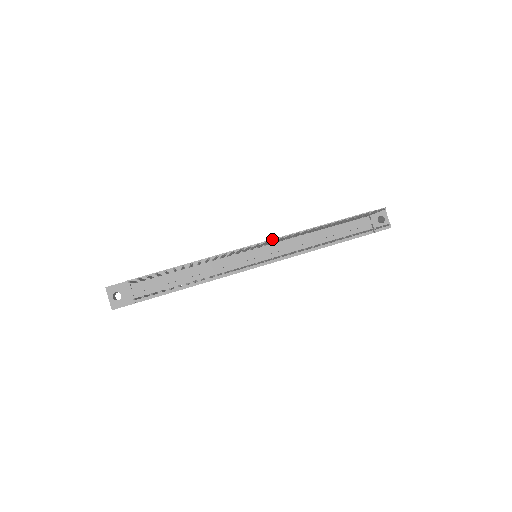
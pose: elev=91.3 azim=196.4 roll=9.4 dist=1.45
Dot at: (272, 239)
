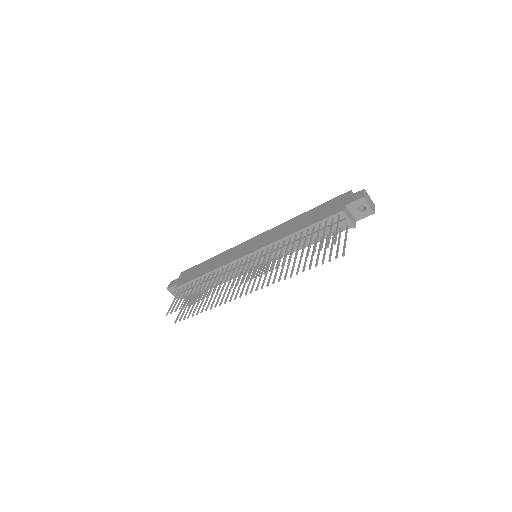
Dot at: (261, 248)
